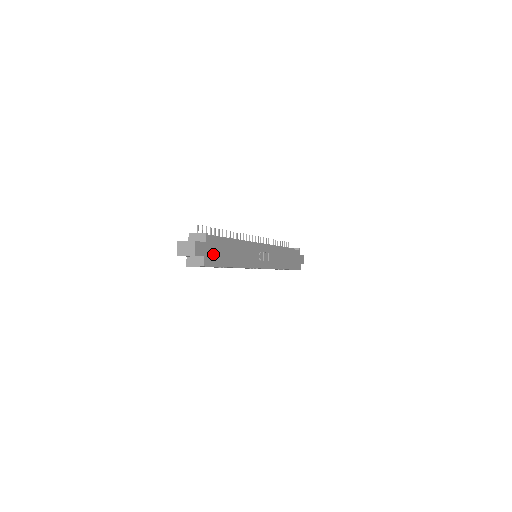
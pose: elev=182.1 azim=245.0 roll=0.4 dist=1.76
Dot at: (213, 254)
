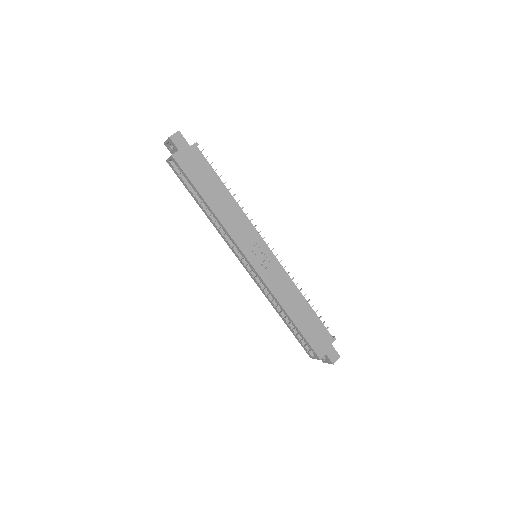
Dot at: (191, 163)
